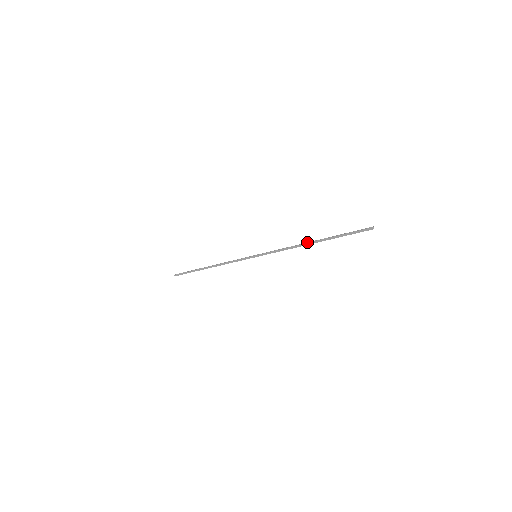
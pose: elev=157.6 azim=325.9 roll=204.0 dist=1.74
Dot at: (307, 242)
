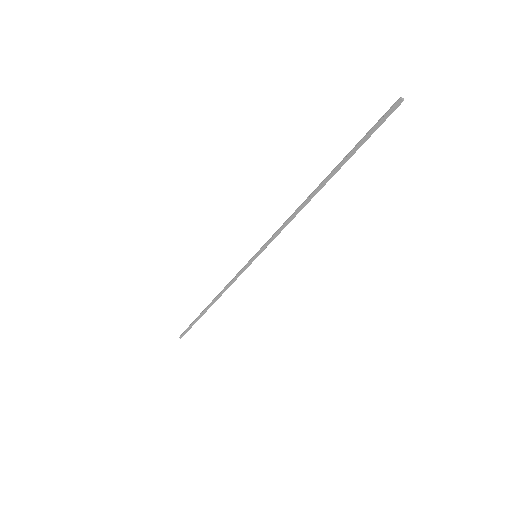
Dot at: occluded
